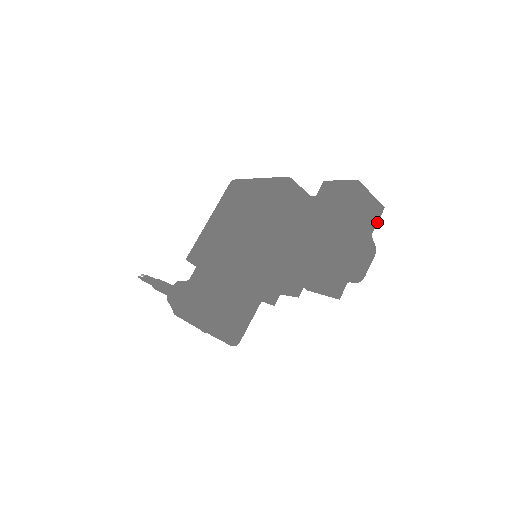
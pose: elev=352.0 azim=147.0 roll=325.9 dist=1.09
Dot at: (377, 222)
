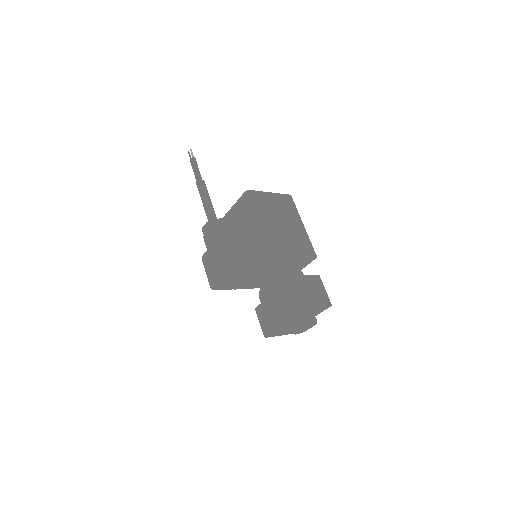
Dot at: occluded
